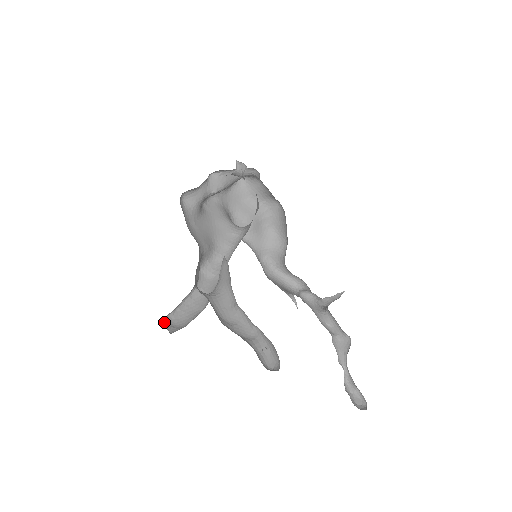
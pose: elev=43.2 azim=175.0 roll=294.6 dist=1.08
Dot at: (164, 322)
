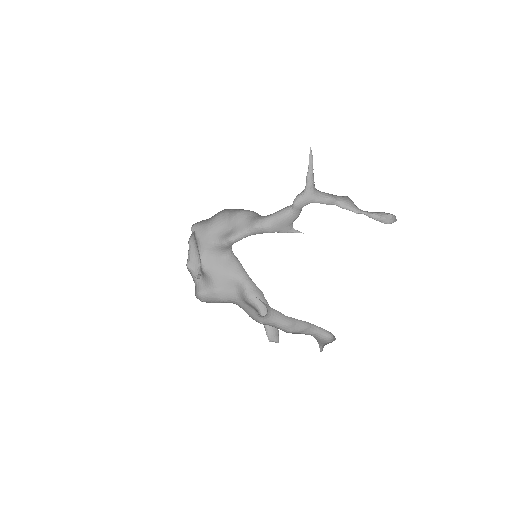
Dot at: (270, 340)
